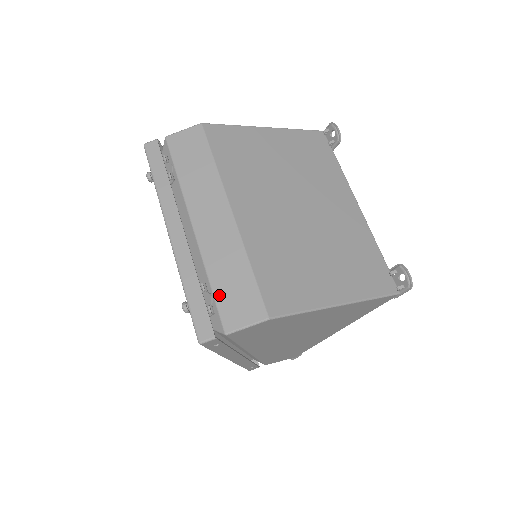
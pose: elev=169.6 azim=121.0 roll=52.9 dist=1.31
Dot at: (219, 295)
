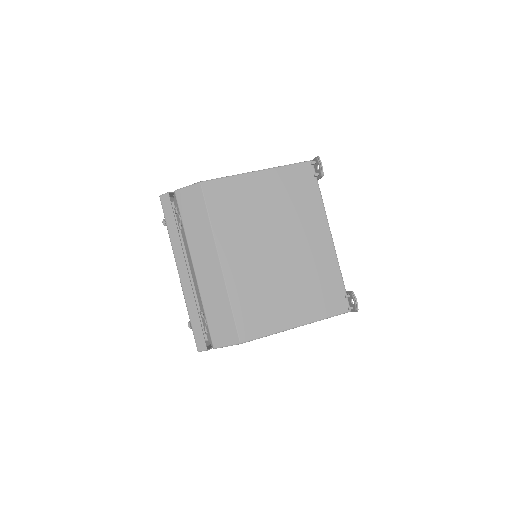
Dot at: (210, 322)
